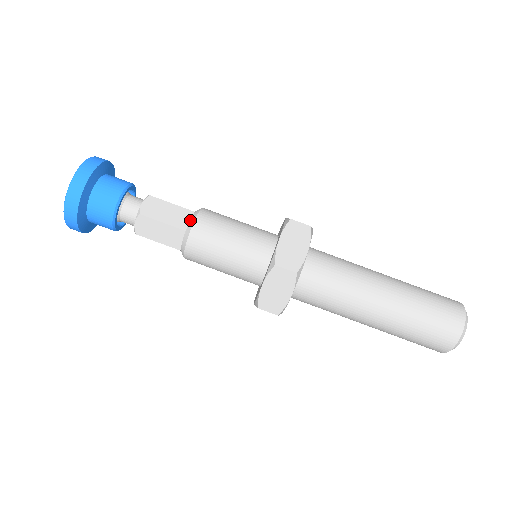
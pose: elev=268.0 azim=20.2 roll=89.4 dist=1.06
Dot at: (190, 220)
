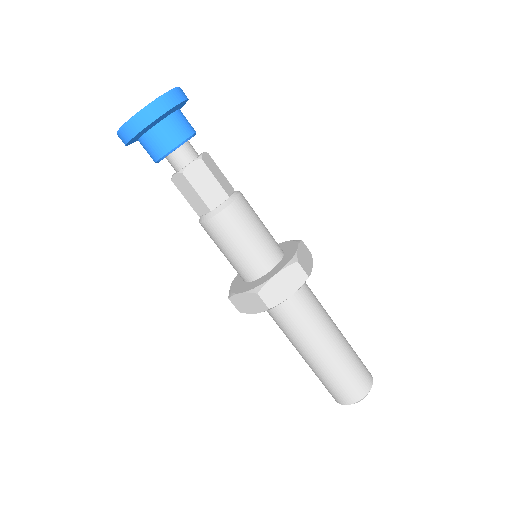
Dot at: (234, 192)
